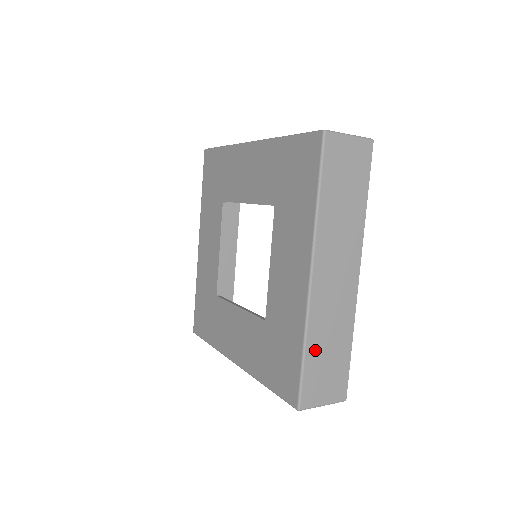
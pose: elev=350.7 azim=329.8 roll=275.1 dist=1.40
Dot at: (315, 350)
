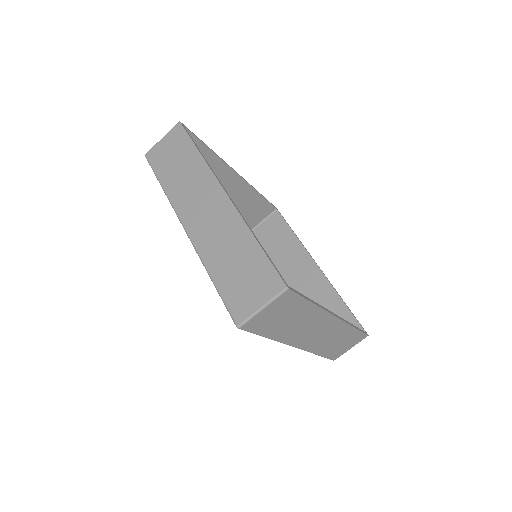
Dot at: (327, 350)
